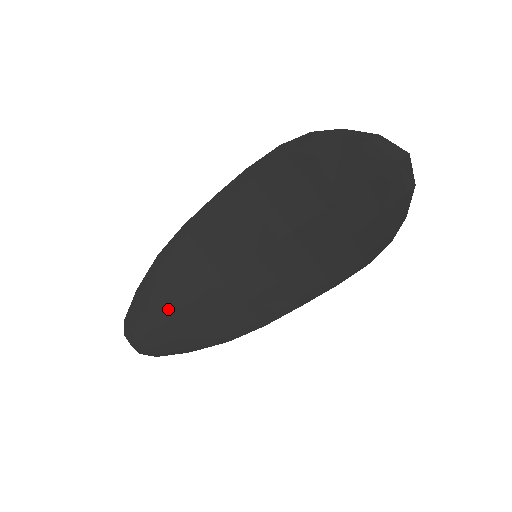
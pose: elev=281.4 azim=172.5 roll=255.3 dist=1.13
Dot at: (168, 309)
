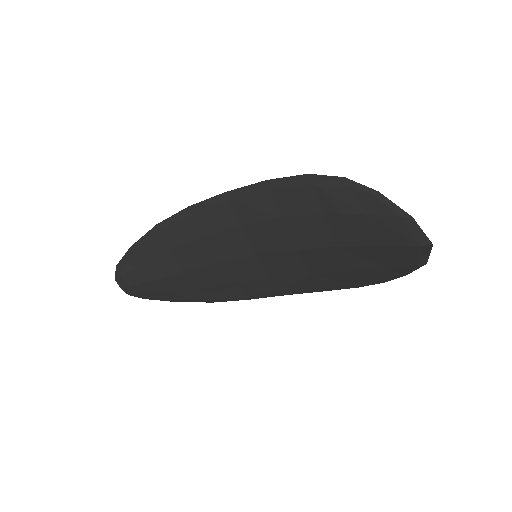
Dot at: (161, 271)
